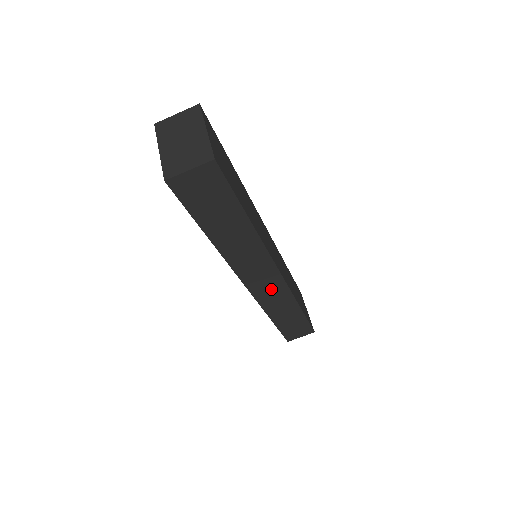
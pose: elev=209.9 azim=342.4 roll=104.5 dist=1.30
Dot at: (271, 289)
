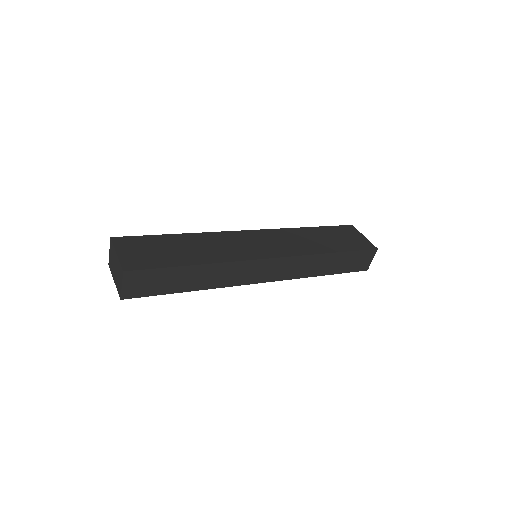
Dot at: (283, 268)
